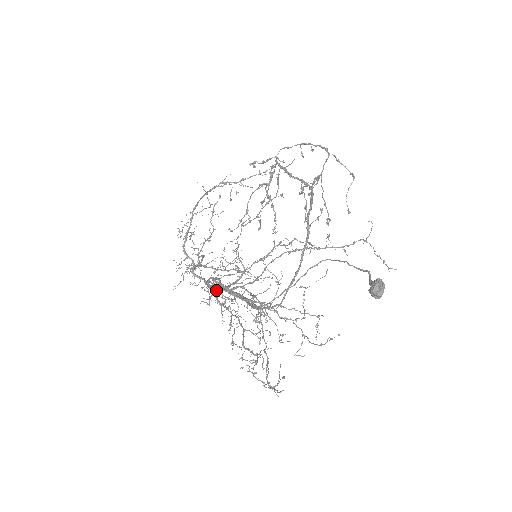
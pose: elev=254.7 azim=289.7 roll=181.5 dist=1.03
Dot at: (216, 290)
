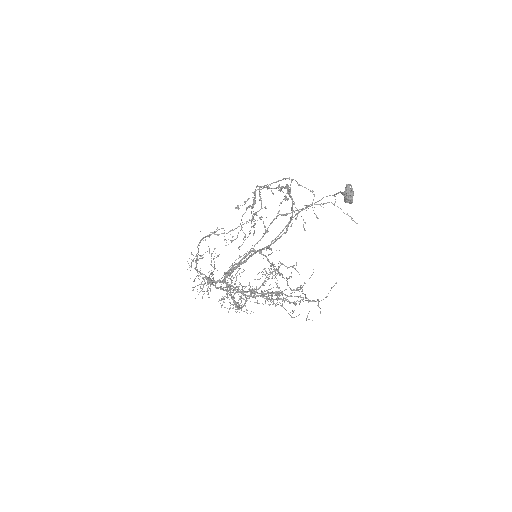
Dot at: occluded
